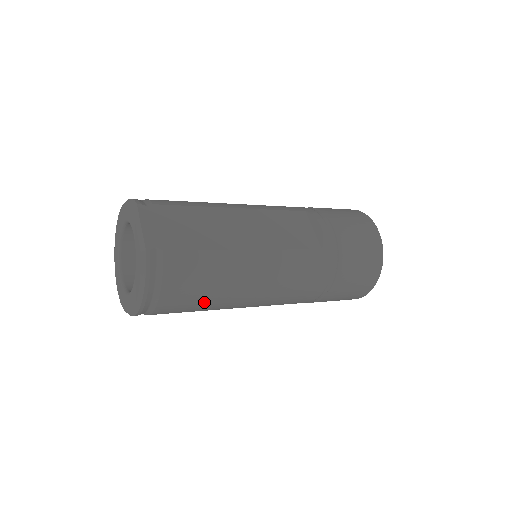
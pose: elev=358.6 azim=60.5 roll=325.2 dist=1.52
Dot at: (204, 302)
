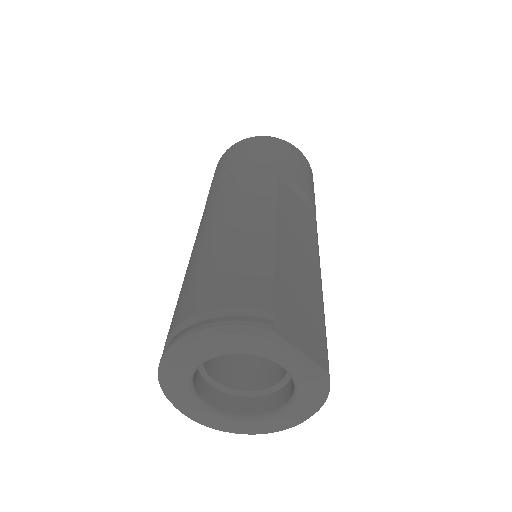
Dot at: occluded
